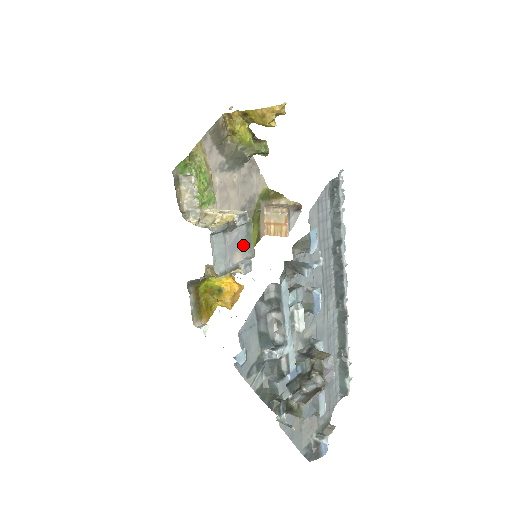
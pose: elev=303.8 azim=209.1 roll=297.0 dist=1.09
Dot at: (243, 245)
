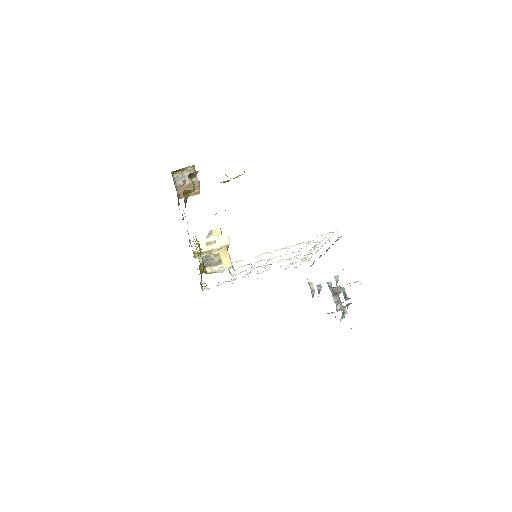
Dot at: occluded
